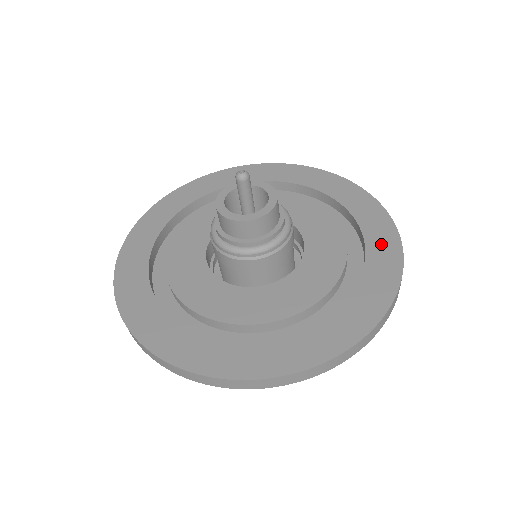
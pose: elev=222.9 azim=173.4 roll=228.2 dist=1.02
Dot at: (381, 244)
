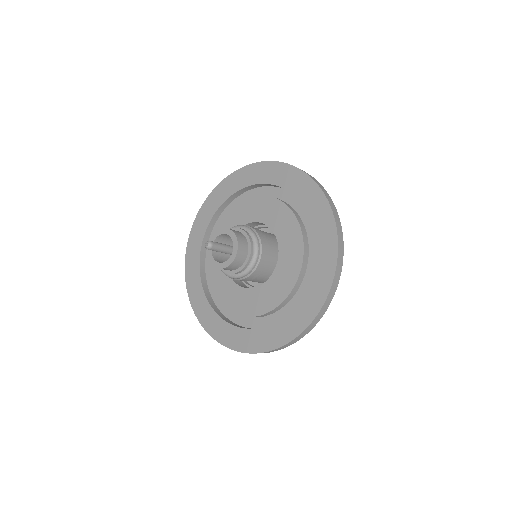
Dot at: (292, 323)
